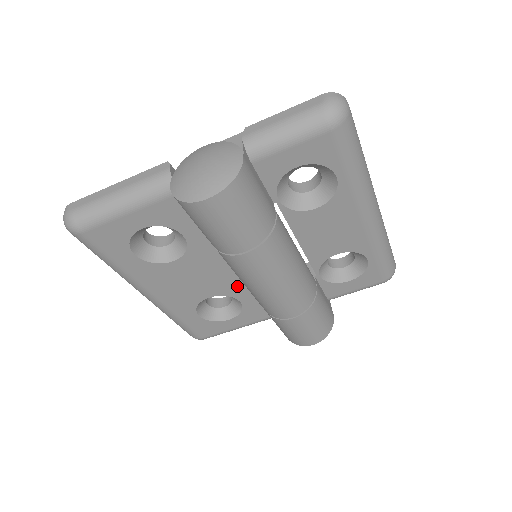
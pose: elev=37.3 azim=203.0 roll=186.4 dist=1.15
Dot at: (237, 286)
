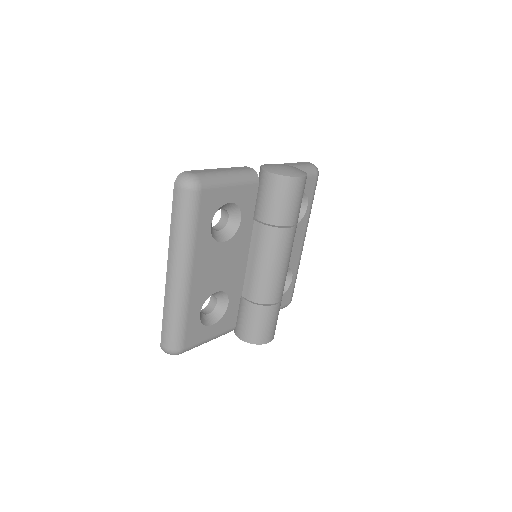
Dot at: (236, 283)
